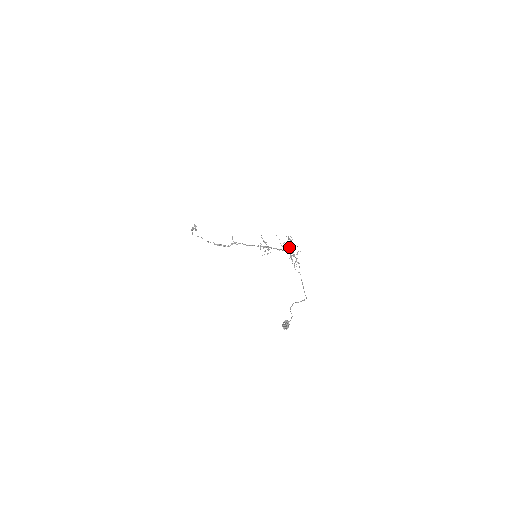
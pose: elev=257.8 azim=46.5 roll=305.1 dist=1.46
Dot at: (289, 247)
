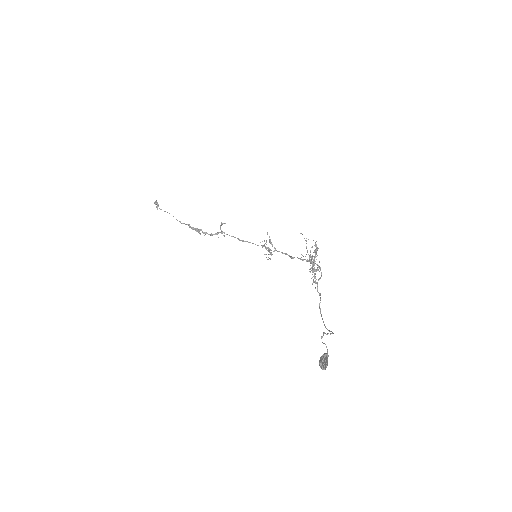
Dot at: (314, 256)
